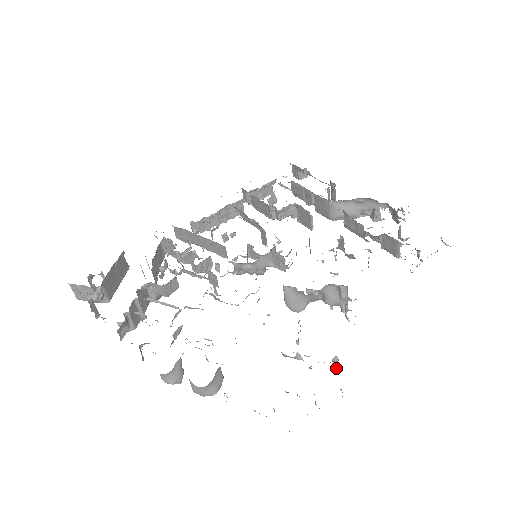
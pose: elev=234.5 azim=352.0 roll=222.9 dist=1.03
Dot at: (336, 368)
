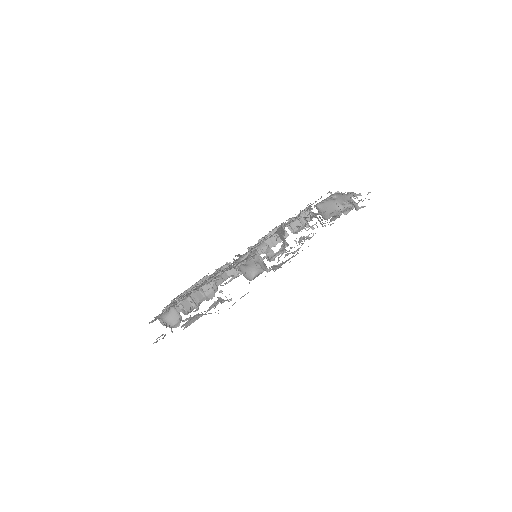
Dot at: occluded
